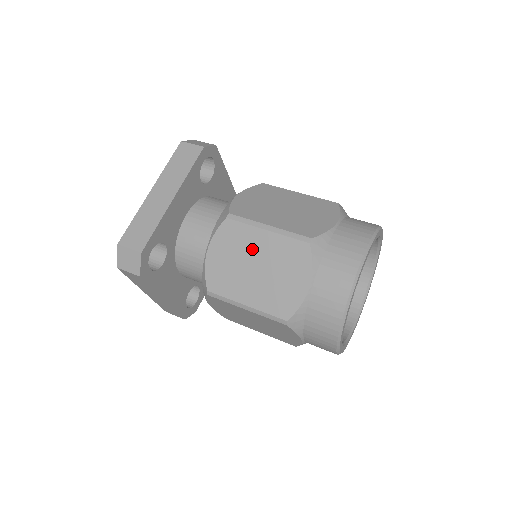
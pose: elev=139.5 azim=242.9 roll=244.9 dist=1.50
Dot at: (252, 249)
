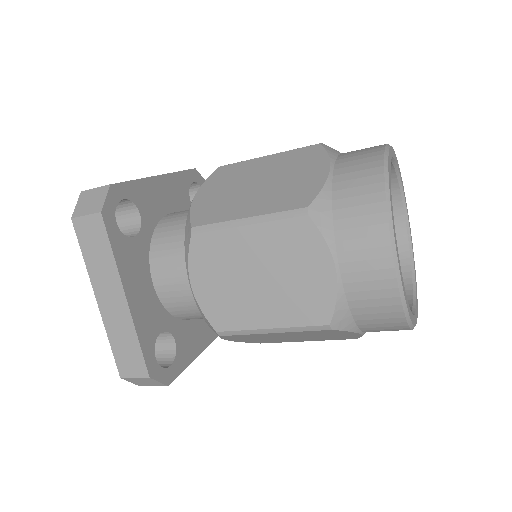
Dot at: (251, 173)
